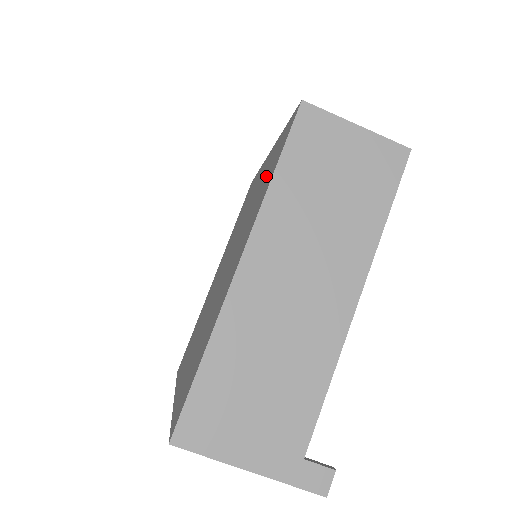
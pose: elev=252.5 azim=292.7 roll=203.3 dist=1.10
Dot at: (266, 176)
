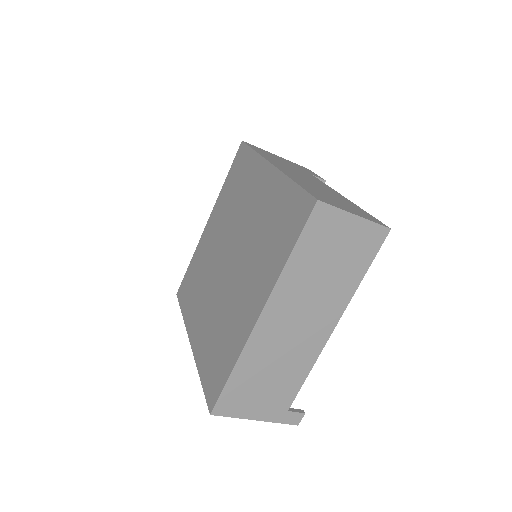
Dot at: (276, 225)
